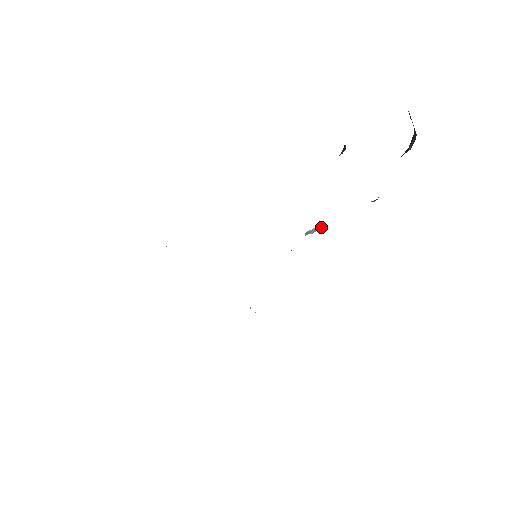
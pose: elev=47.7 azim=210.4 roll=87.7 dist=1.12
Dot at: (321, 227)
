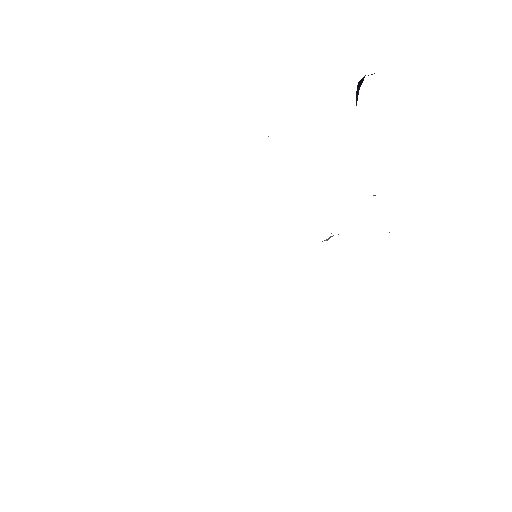
Dot at: occluded
